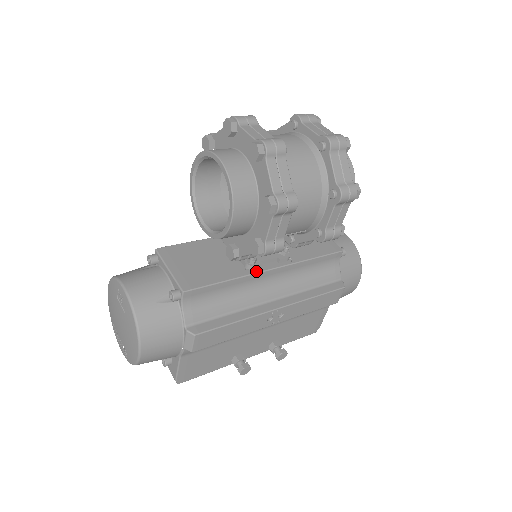
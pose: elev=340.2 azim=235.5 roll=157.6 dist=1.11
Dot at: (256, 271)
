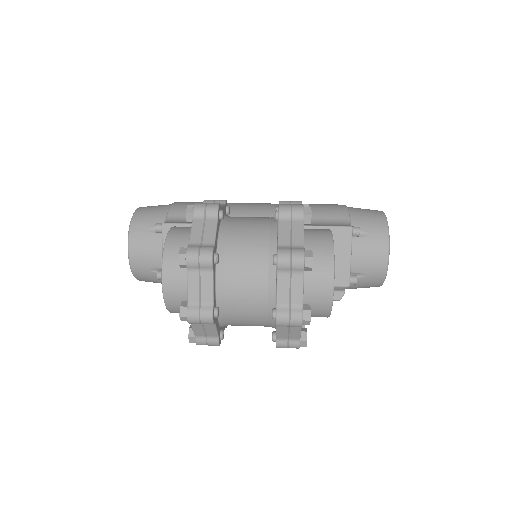
Dot at: occluded
